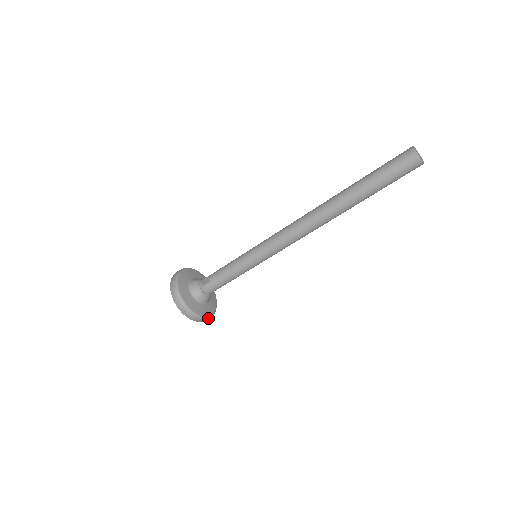
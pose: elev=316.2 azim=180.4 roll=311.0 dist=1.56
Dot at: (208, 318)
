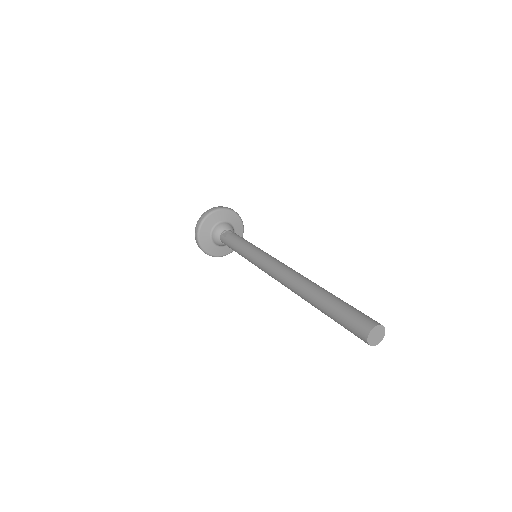
Dot at: (212, 256)
